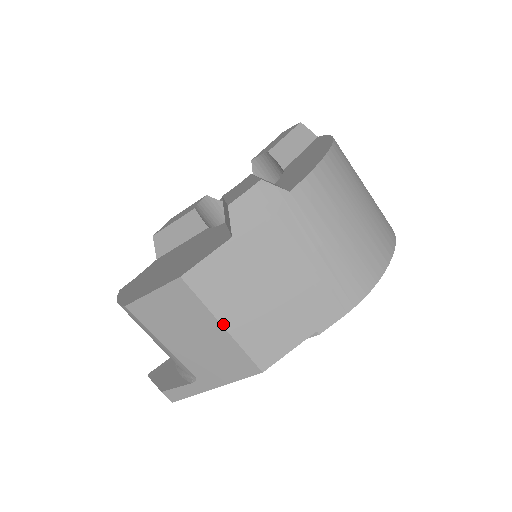
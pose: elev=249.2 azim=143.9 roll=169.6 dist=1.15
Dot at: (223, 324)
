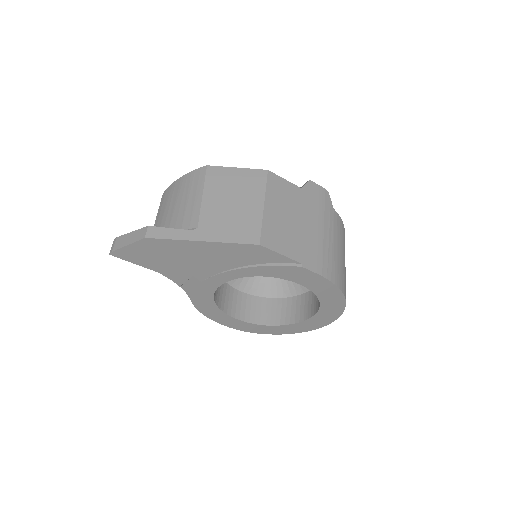
Dot at: (265, 204)
